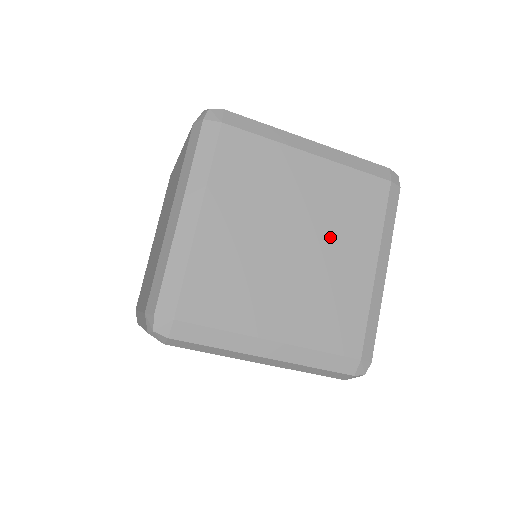
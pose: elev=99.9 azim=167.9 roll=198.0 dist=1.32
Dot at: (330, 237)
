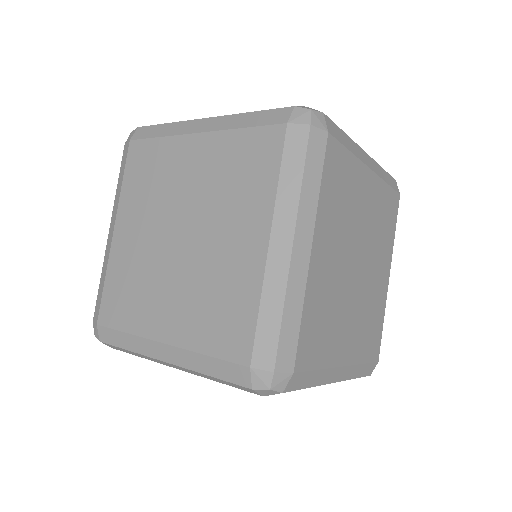
Dot at: (373, 254)
